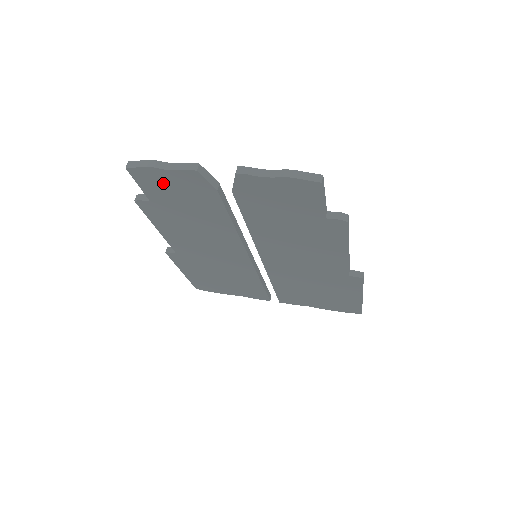
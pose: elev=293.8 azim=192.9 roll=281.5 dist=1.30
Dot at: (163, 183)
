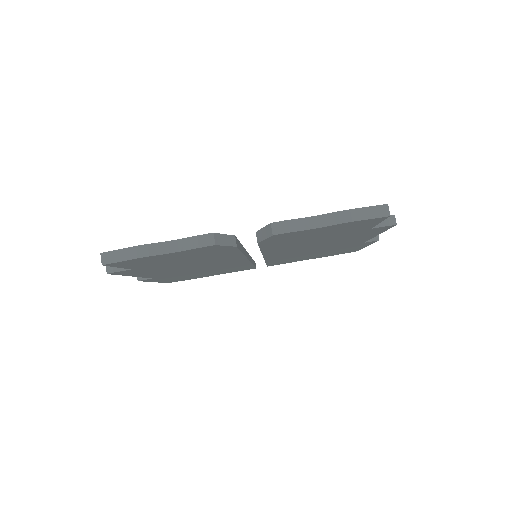
Dot at: (157, 259)
